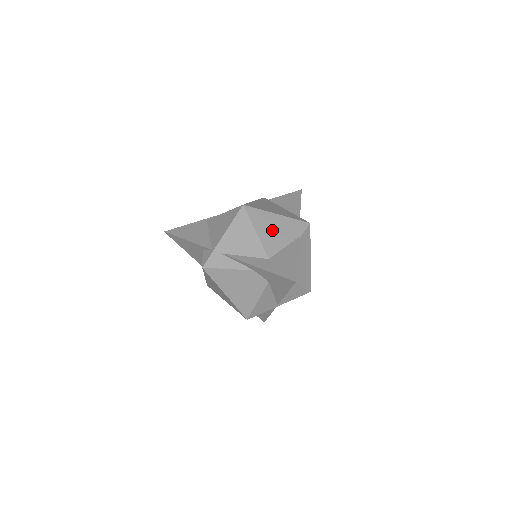
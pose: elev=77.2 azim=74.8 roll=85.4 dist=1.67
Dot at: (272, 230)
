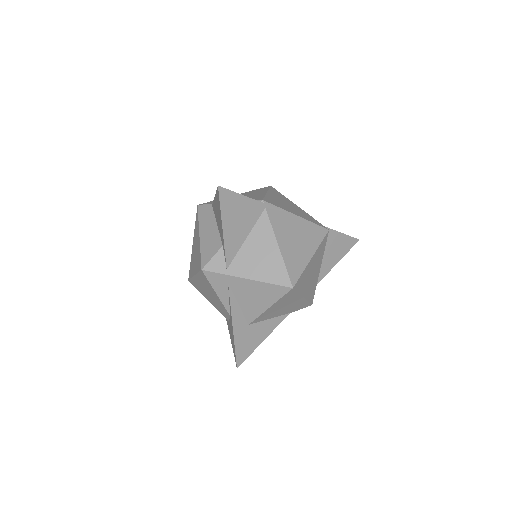
Dot at: (282, 307)
